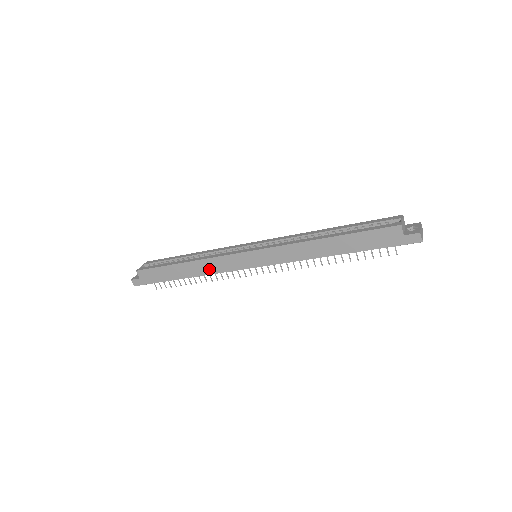
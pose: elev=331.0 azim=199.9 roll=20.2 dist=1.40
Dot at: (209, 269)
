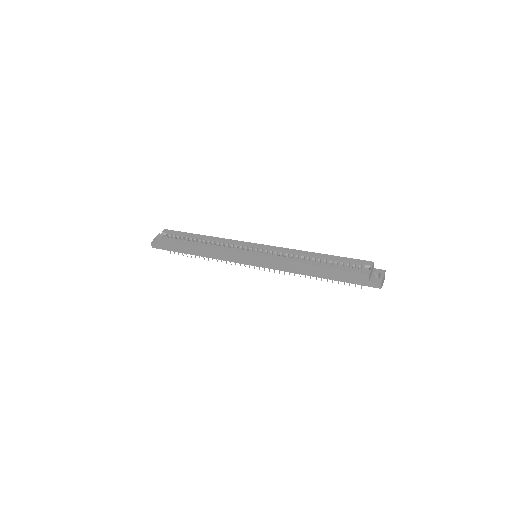
Dot at: (217, 256)
